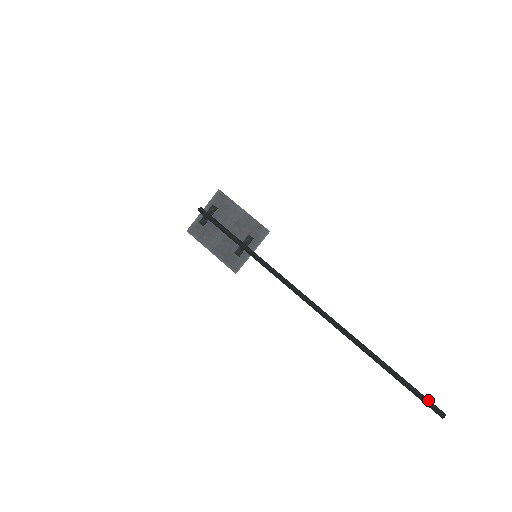
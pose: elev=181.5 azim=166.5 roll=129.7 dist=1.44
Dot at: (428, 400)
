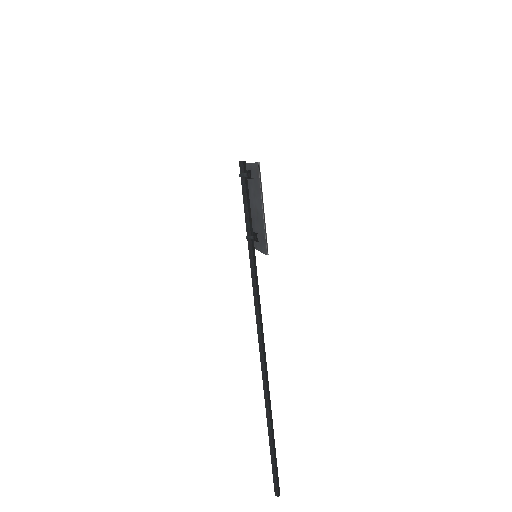
Dot at: (276, 478)
